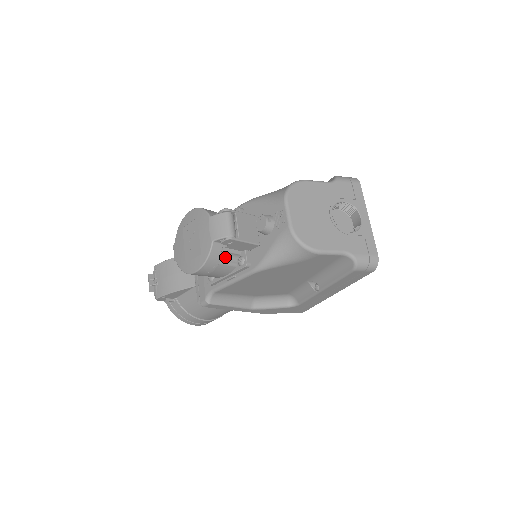
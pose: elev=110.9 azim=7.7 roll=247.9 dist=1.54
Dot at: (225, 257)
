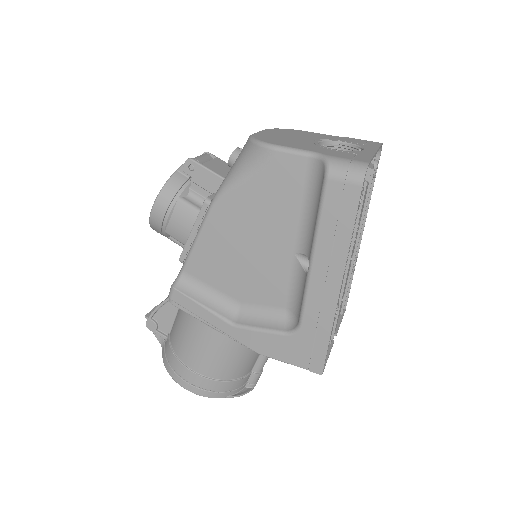
Dot at: (190, 198)
